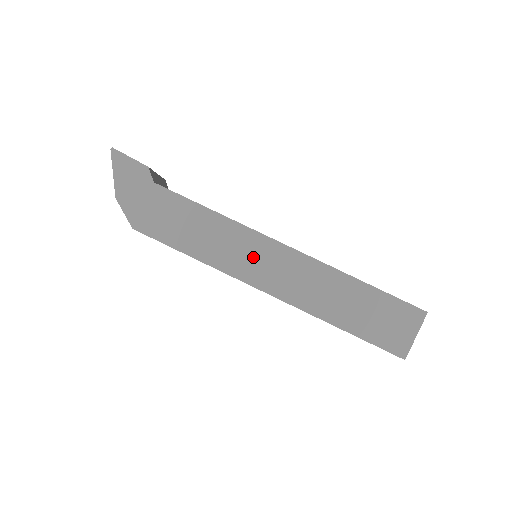
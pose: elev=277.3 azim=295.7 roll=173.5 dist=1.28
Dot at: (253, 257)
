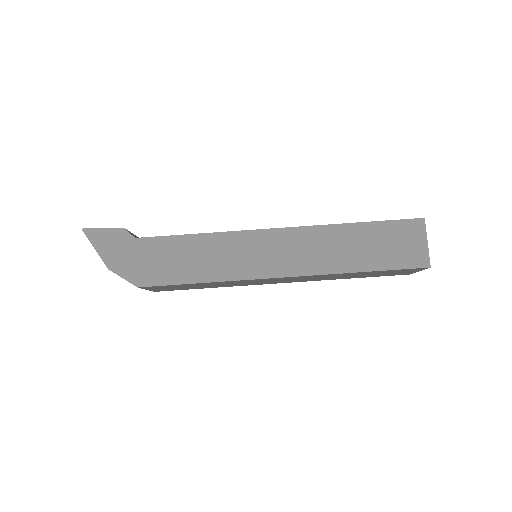
Dot at: (255, 253)
